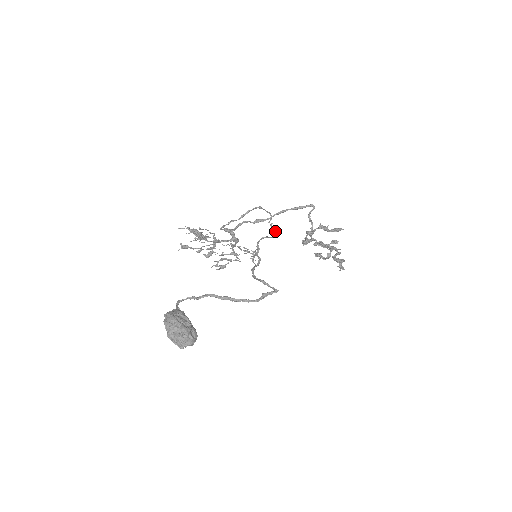
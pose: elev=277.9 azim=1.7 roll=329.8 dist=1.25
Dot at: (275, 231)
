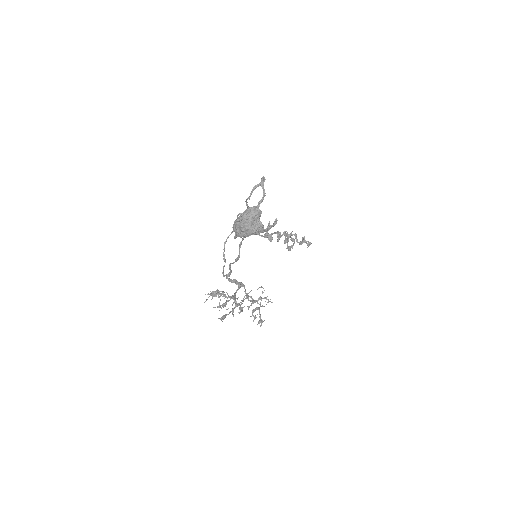
Dot at: occluded
